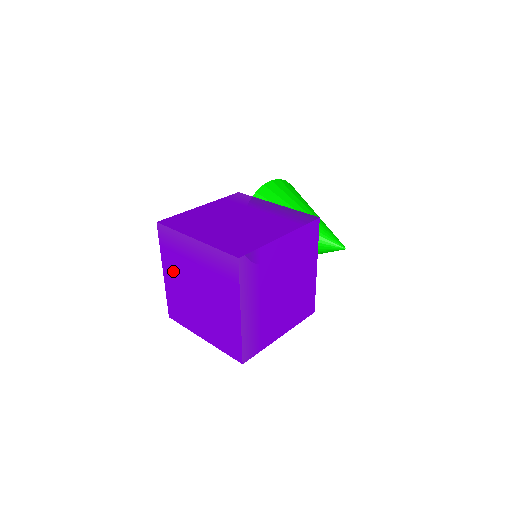
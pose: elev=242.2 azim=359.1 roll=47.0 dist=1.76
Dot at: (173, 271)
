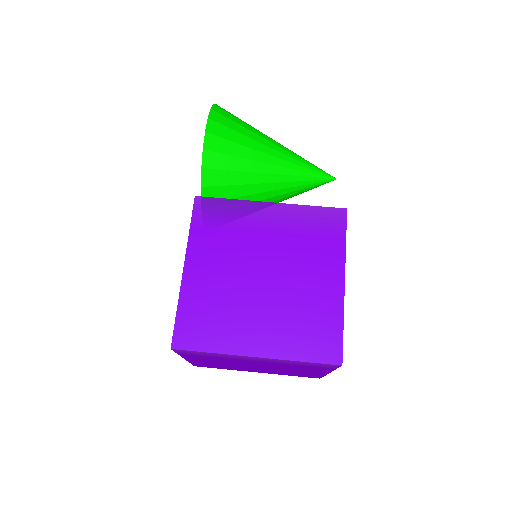
Dot at: (206, 360)
